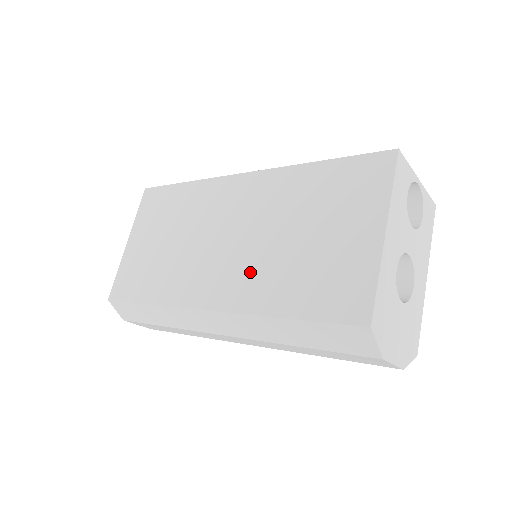
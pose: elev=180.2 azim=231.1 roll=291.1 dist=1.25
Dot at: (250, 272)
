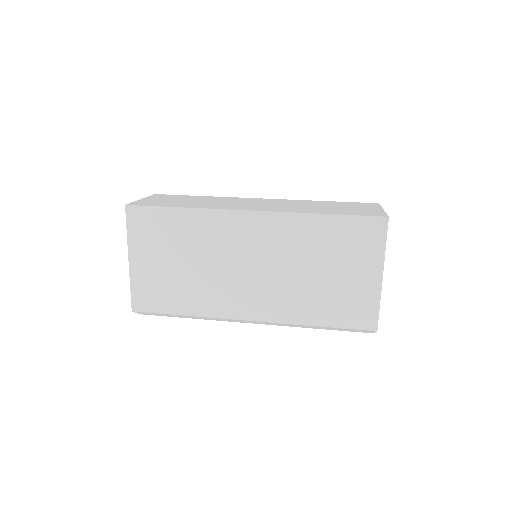
Dot at: (282, 296)
